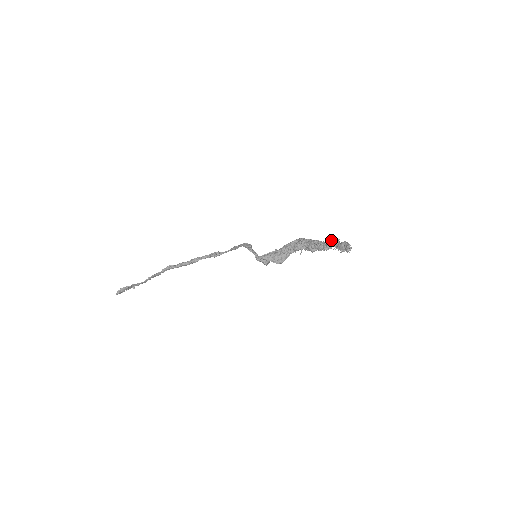
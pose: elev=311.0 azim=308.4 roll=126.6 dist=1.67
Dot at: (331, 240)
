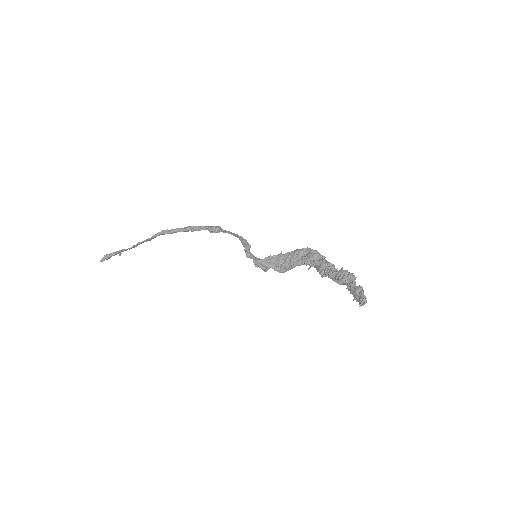
Dot at: (345, 275)
